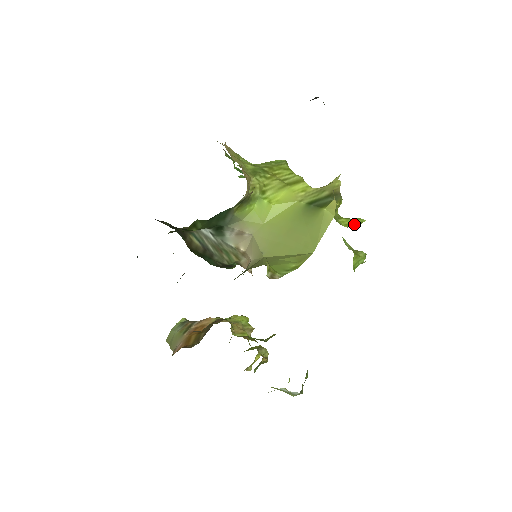
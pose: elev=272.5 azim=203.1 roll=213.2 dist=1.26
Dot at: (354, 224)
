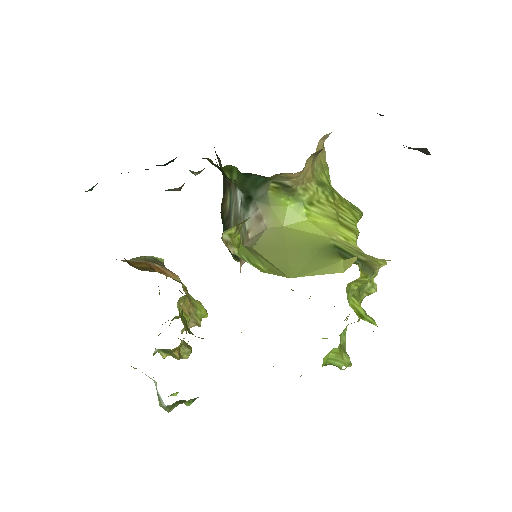
Dot at: (362, 315)
